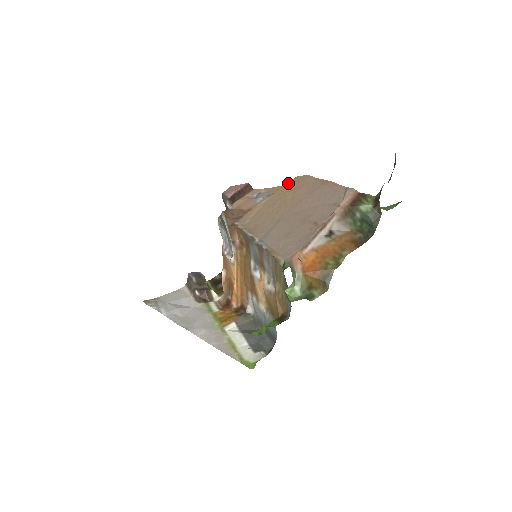
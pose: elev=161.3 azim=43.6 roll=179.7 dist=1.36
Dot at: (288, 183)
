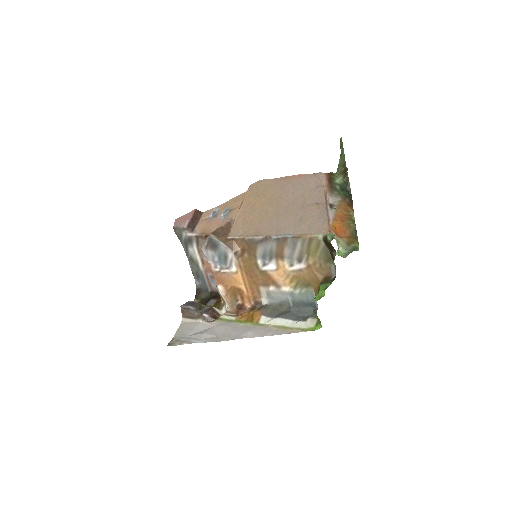
Dot at: (248, 192)
